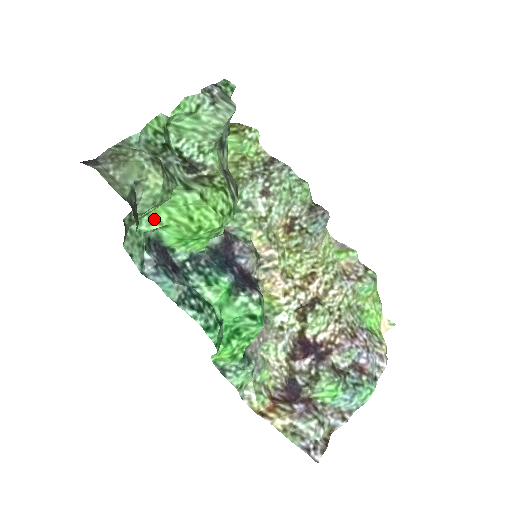
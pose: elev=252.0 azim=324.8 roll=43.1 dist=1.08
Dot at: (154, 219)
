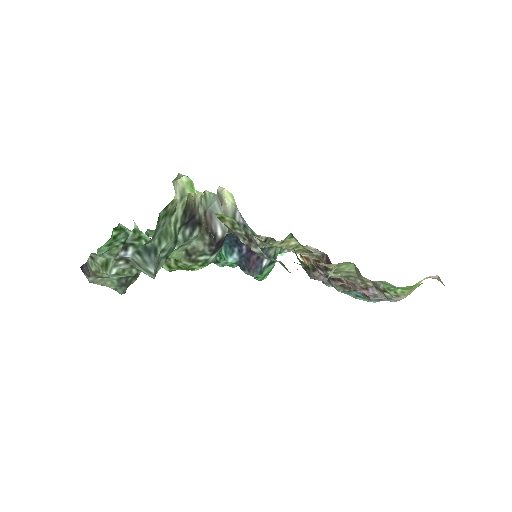
Dot at: occluded
